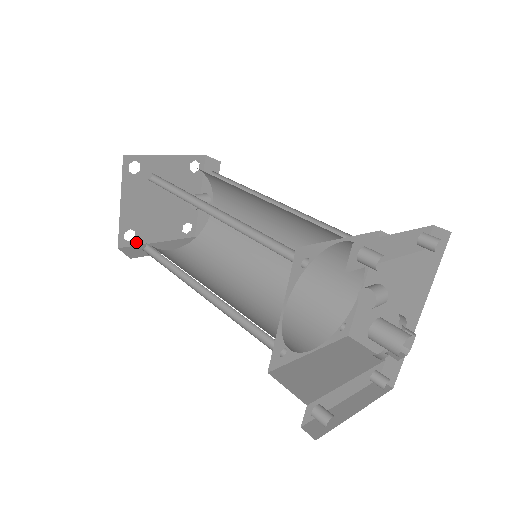
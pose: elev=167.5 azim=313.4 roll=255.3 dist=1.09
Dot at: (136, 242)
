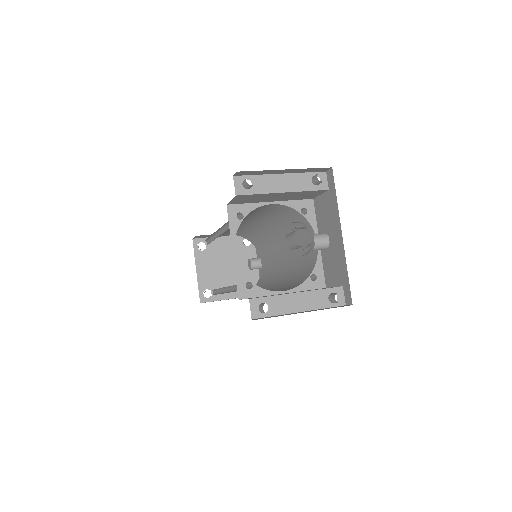
Dot at: (213, 299)
